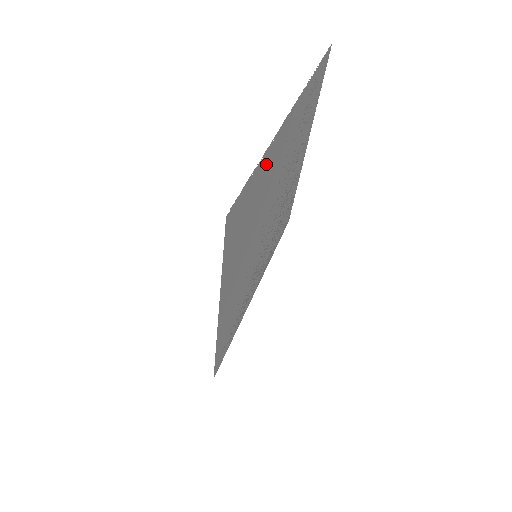
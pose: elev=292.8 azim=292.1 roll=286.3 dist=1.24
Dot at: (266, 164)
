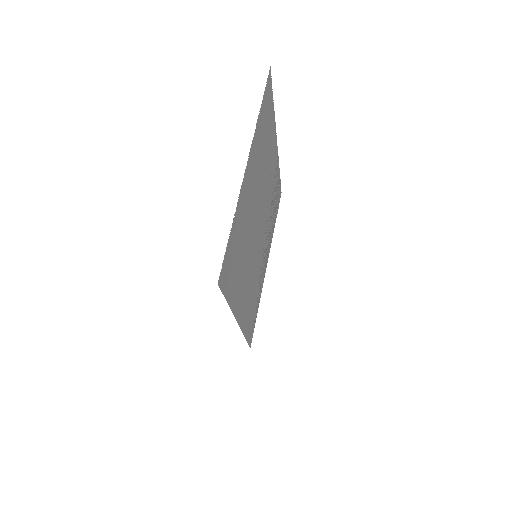
Dot at: (239, 216)
